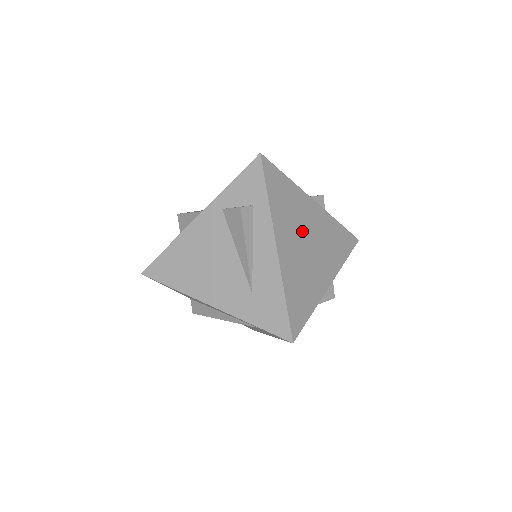
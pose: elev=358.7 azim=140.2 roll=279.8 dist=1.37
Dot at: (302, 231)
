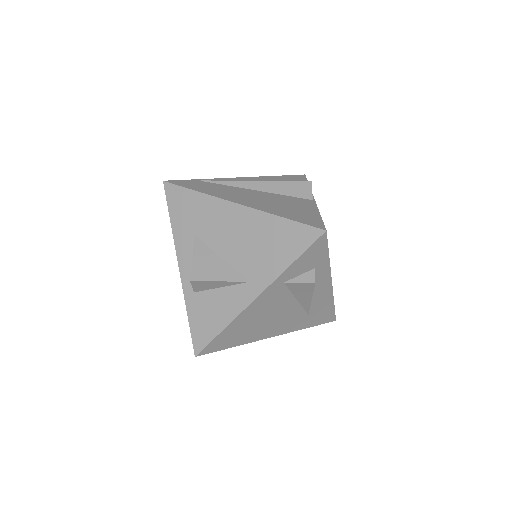
Dot at: occluded
